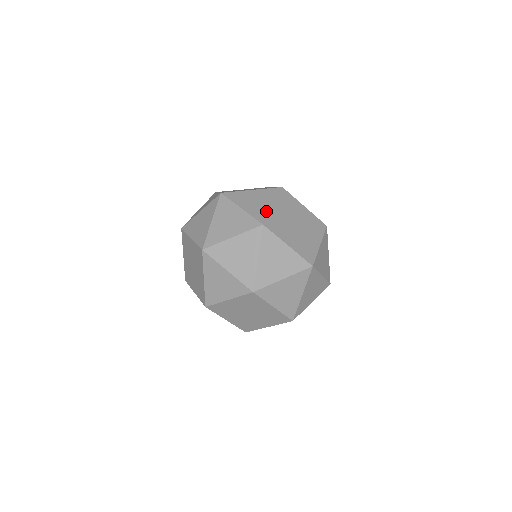
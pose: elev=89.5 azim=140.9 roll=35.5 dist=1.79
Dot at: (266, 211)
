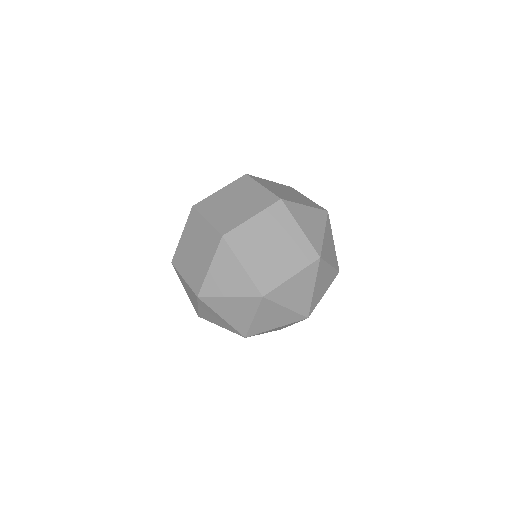
Dot at: (247, 280)
